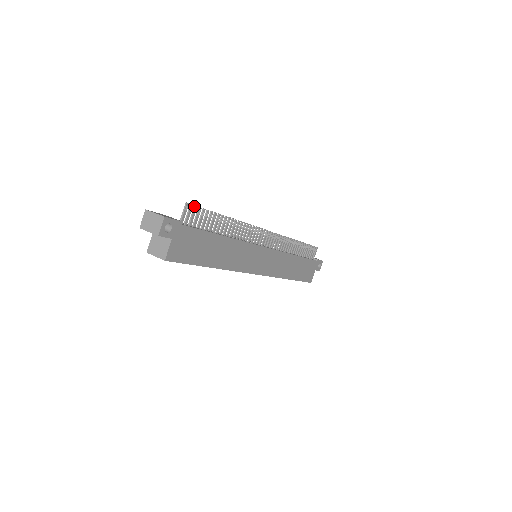
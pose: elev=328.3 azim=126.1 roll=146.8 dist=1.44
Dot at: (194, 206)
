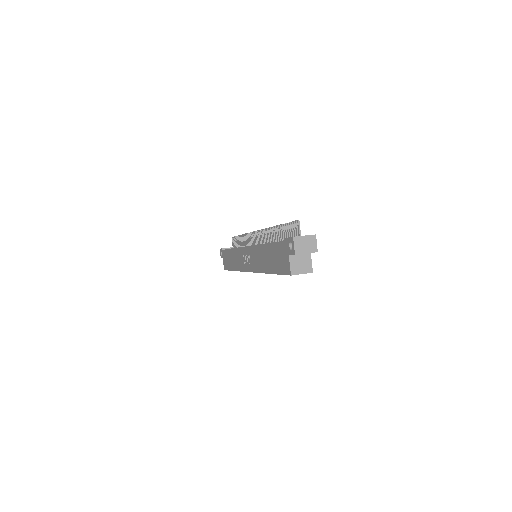
Dot at: (294, 222)
